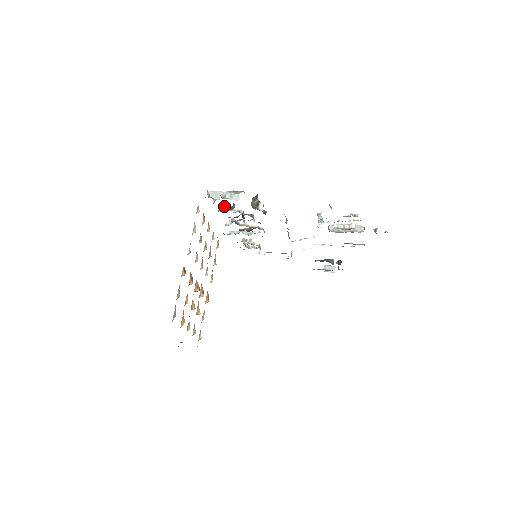
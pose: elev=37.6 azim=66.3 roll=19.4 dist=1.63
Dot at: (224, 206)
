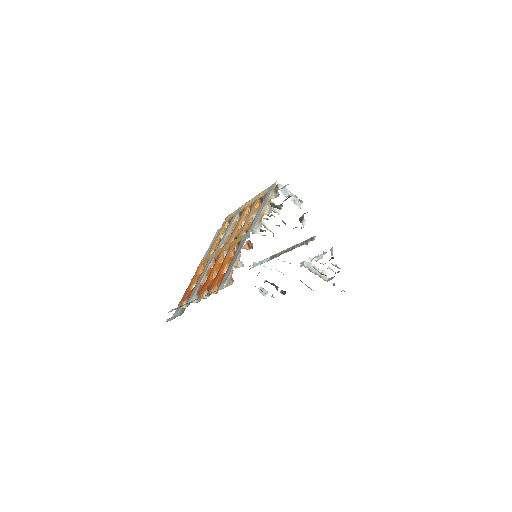
Dot at: (271, 201)
